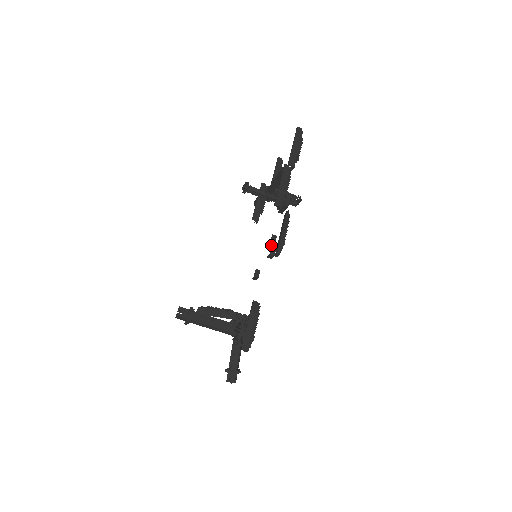
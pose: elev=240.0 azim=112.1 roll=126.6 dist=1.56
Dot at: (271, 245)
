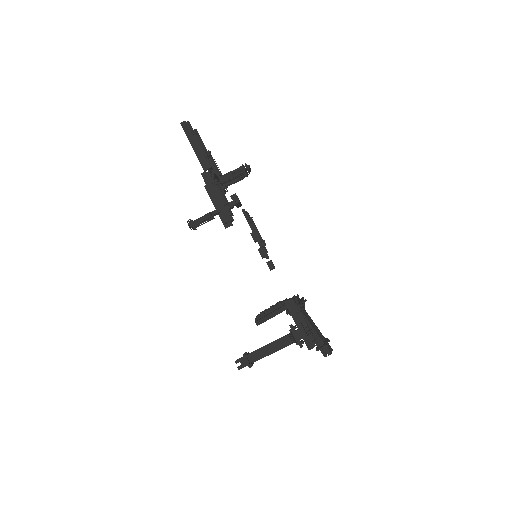
Dot at: occluded
